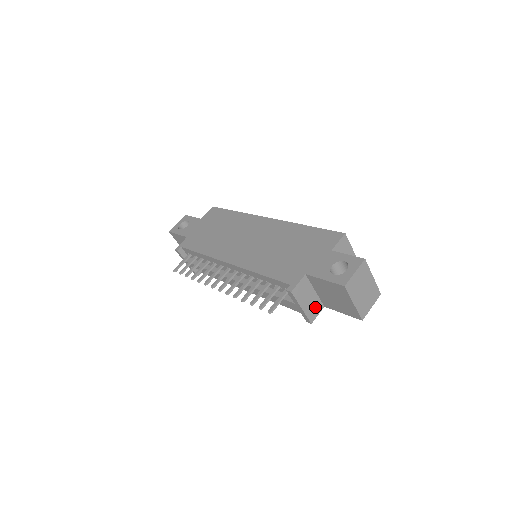
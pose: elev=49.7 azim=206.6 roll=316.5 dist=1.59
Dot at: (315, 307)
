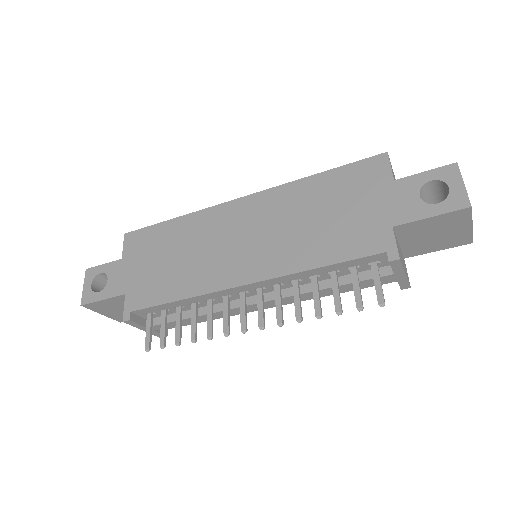
Dot at: (404, 264)
